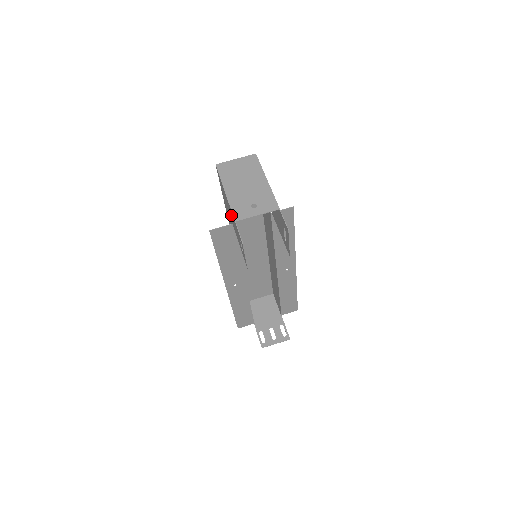
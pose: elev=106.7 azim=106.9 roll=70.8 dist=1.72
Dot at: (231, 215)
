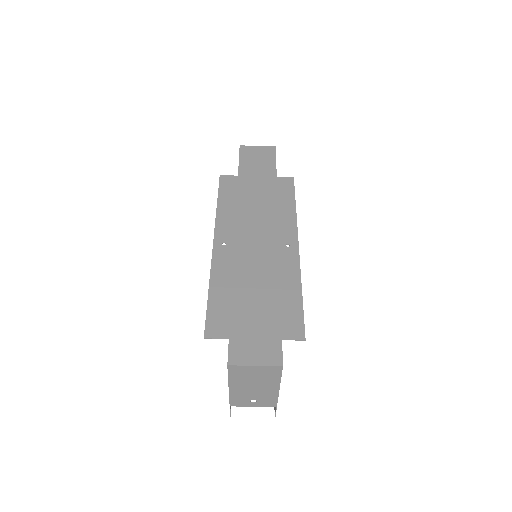
Dot at: occluded
